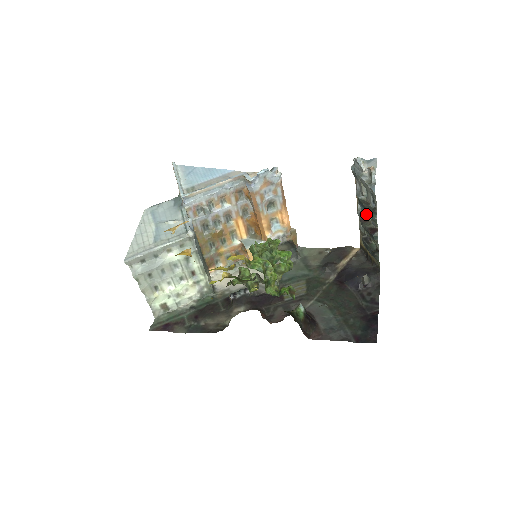
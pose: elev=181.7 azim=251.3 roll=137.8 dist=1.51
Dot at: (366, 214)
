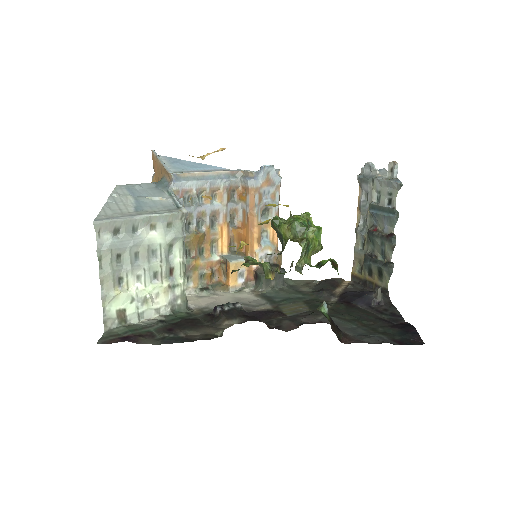
Dot at: (374, 225)
